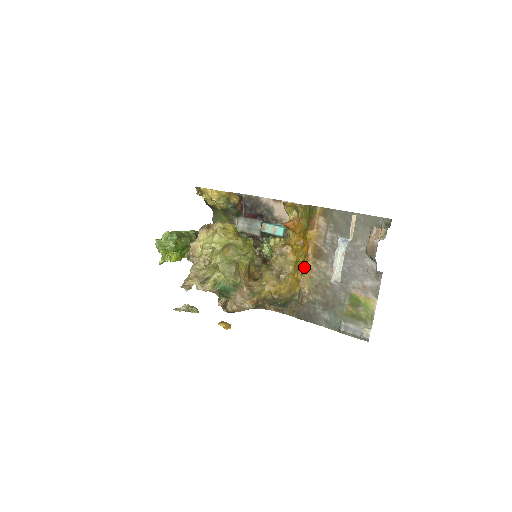
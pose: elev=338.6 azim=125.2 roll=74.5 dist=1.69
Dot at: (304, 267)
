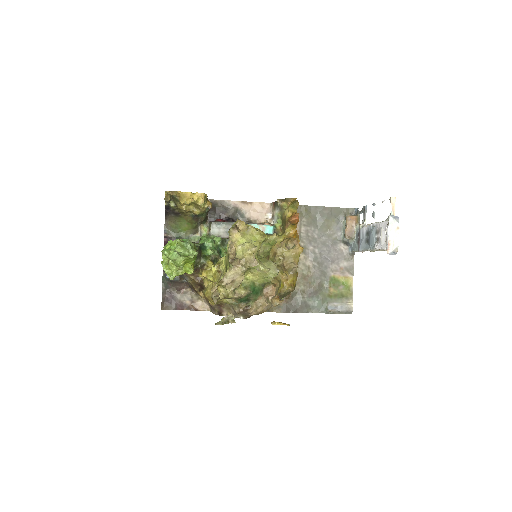
Dot at: occluded
